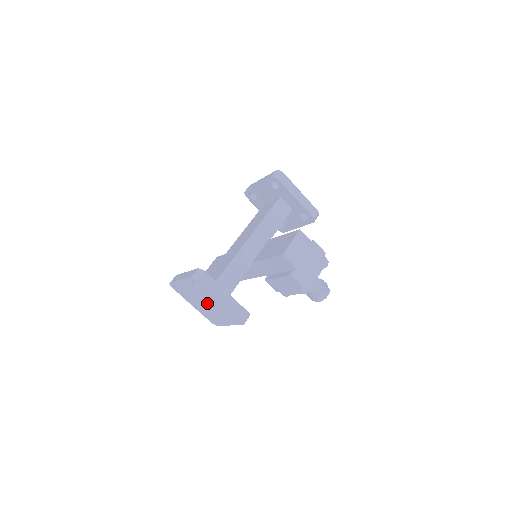
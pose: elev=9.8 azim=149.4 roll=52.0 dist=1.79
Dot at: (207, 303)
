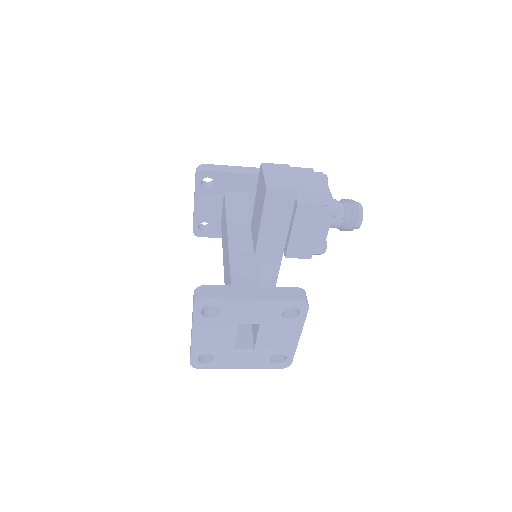
Dot at: (252, 342)
